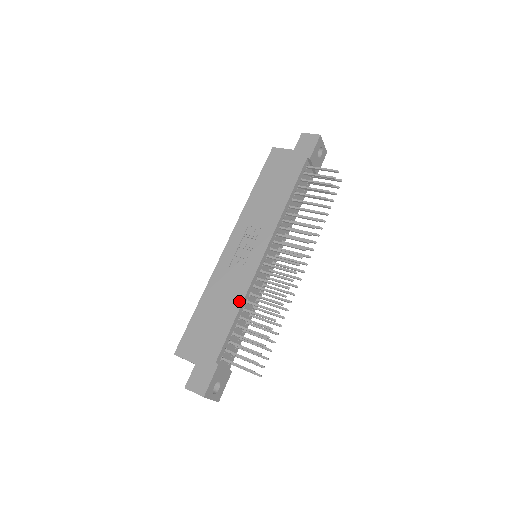
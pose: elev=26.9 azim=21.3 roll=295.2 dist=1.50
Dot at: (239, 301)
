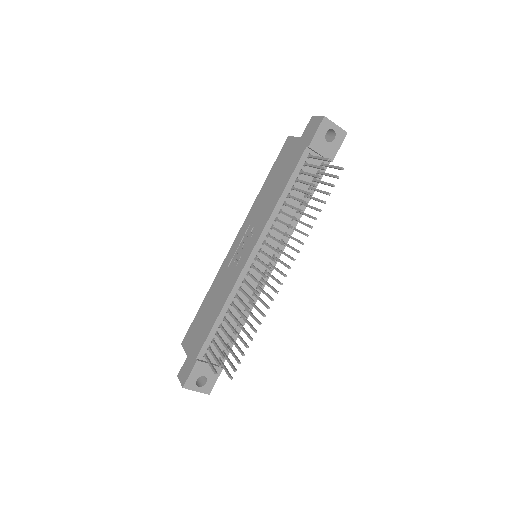
Dot at: (223, 302)
